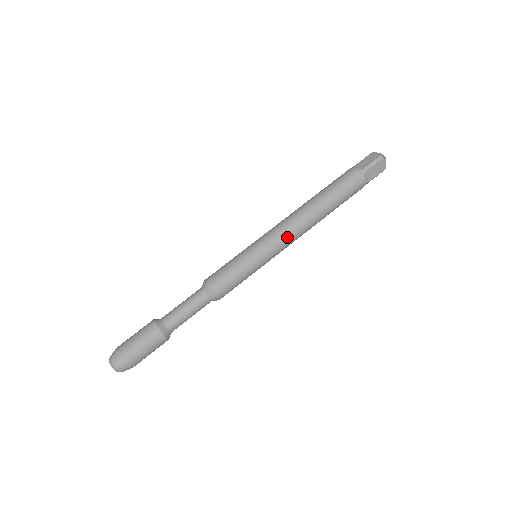
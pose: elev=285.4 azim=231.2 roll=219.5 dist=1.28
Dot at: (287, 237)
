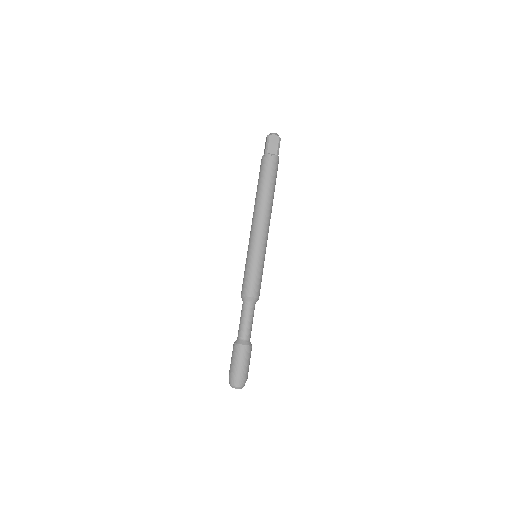
Dot at: (268, 232)
